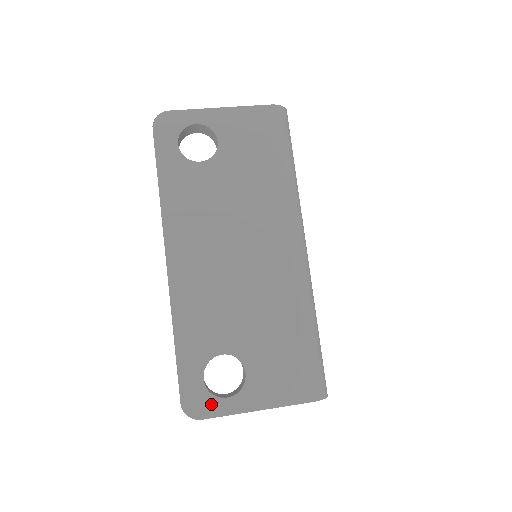
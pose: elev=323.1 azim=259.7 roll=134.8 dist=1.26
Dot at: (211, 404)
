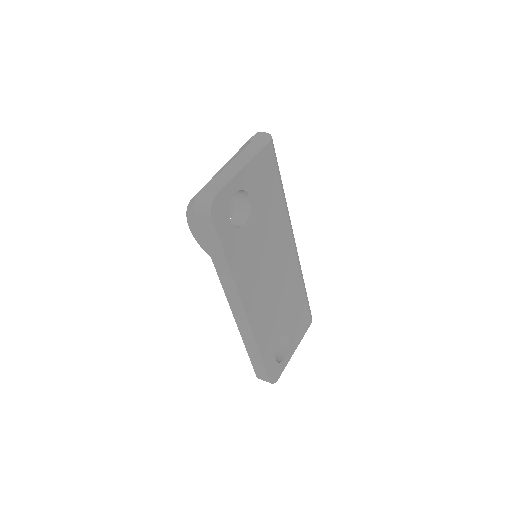
Dot at: (280, 368)
